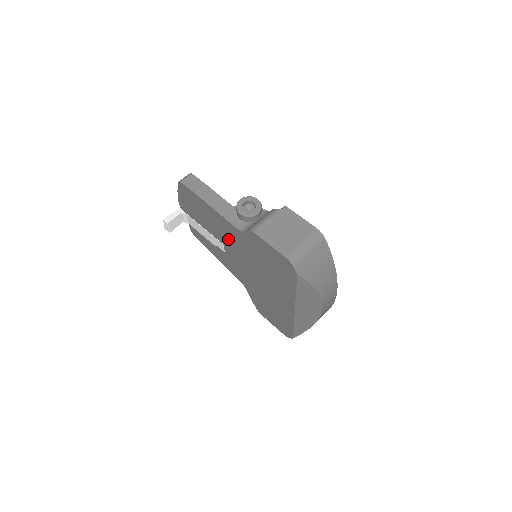
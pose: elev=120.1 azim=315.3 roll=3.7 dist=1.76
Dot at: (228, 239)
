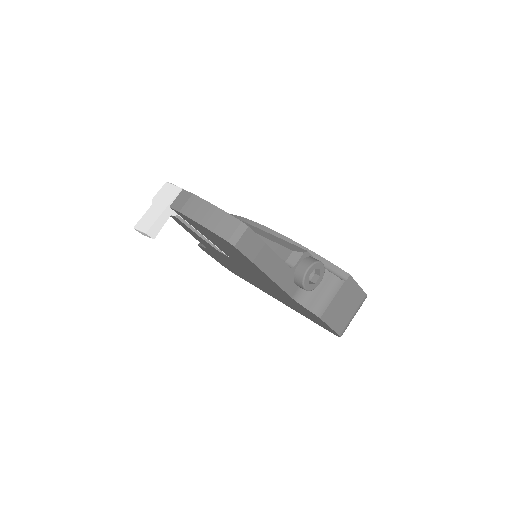
Dot at: occluded
